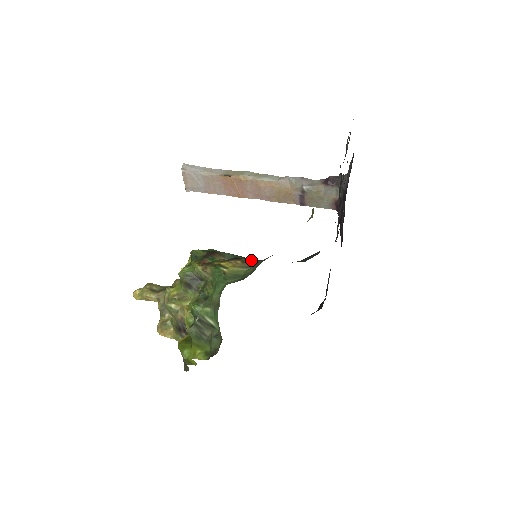
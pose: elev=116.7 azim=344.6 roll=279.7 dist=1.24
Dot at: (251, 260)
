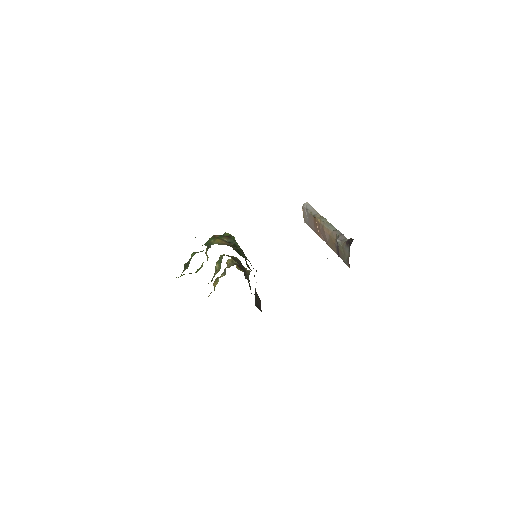
Dot at: occluded
